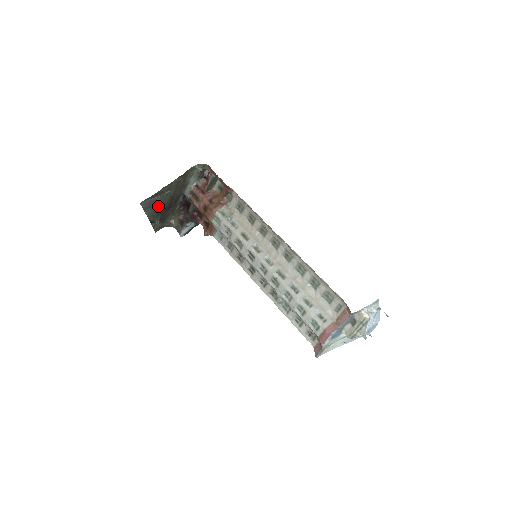
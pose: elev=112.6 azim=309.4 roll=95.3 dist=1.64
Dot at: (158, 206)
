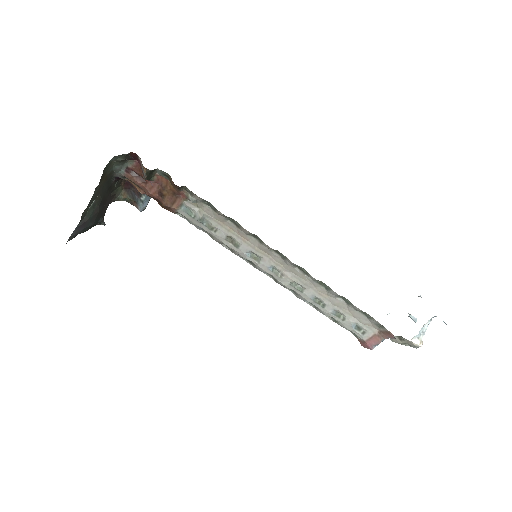
Dot at: (91, 222)
